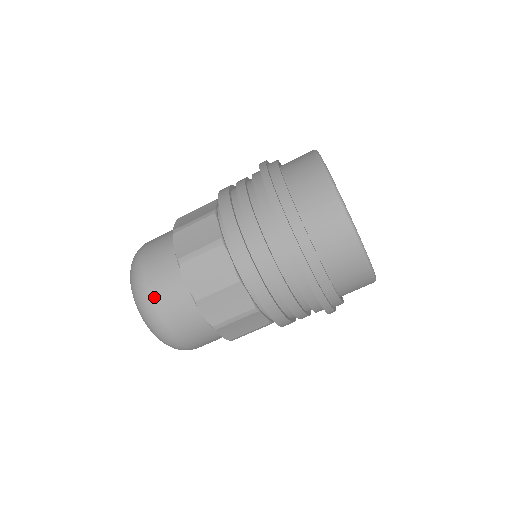
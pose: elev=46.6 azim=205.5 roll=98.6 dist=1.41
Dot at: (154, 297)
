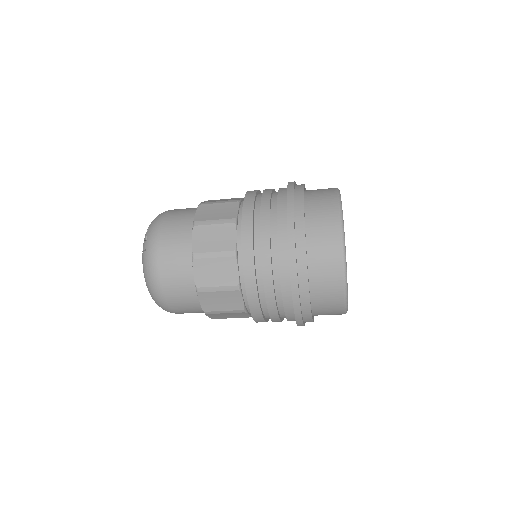
Dot at: (163, 275)
